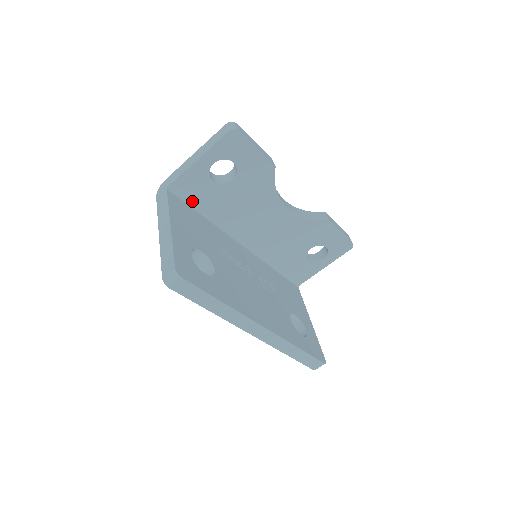
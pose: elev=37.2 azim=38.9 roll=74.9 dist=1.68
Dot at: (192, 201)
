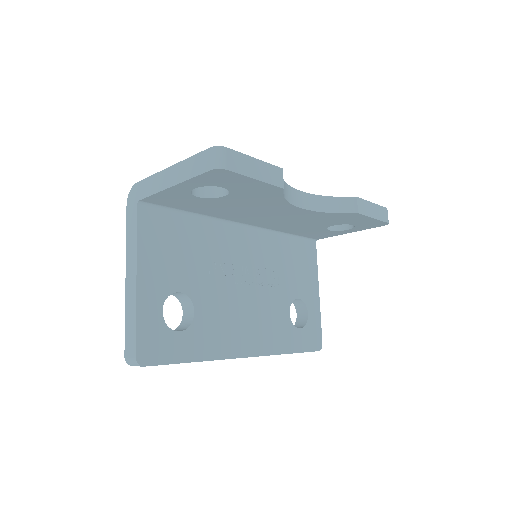
Dot at: (174, 207)
